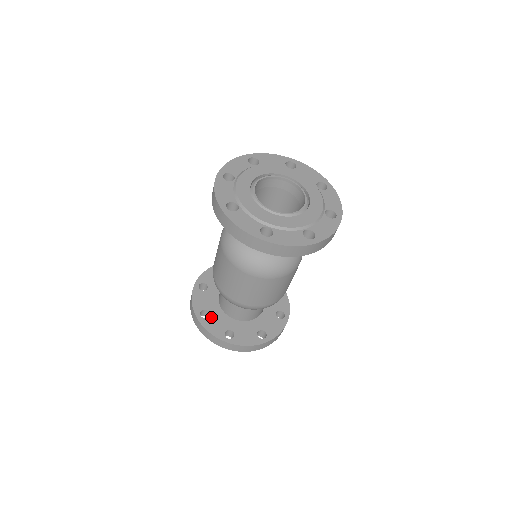
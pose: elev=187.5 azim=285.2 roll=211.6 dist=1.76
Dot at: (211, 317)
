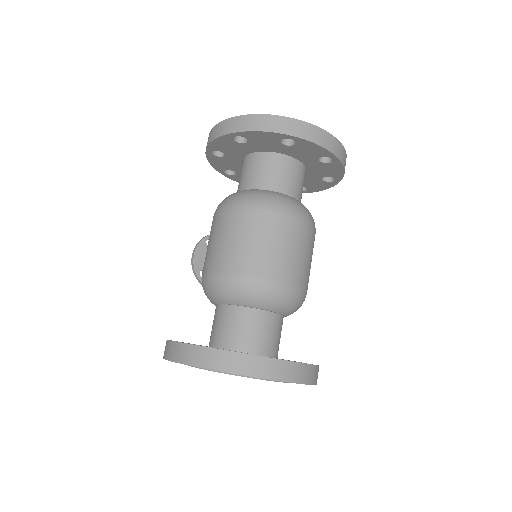
Dot at: occluded
